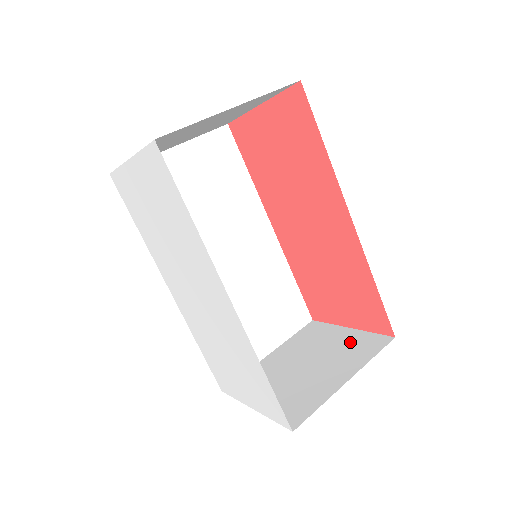
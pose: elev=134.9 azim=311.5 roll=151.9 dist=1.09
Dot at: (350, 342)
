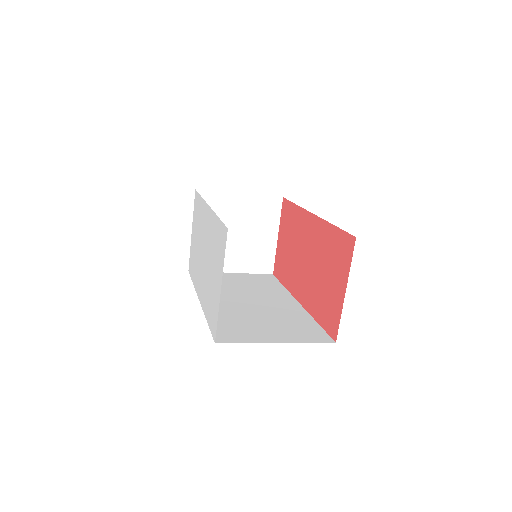
Dot at: occluded
